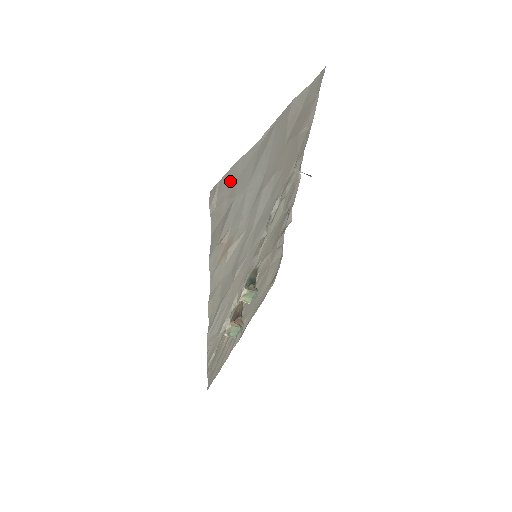
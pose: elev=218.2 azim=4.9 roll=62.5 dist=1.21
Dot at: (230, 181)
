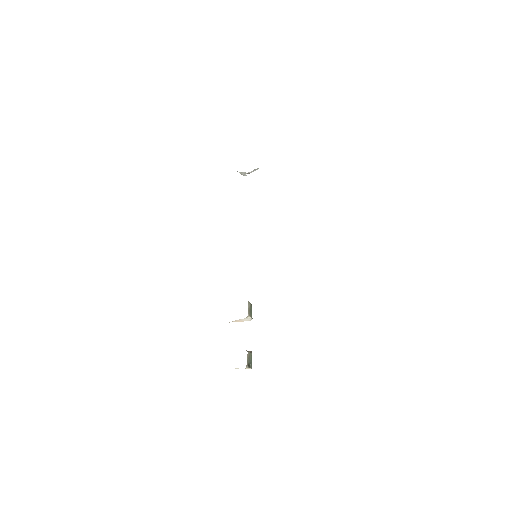
Dot at: occluded
